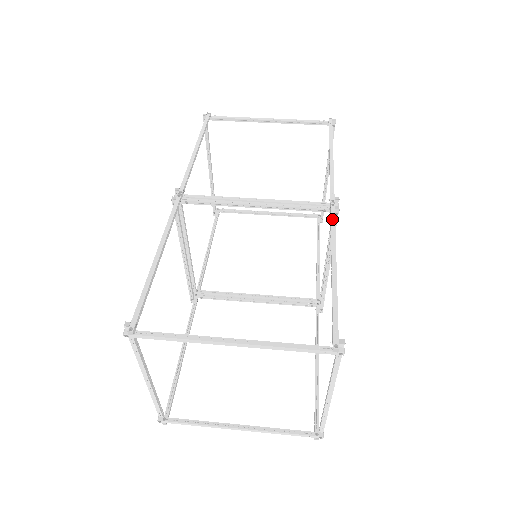
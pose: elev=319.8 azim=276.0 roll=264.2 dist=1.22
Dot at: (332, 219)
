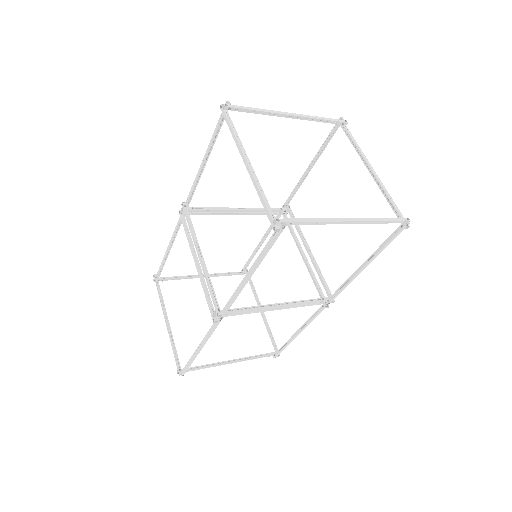
Dot at: (289, 197)
